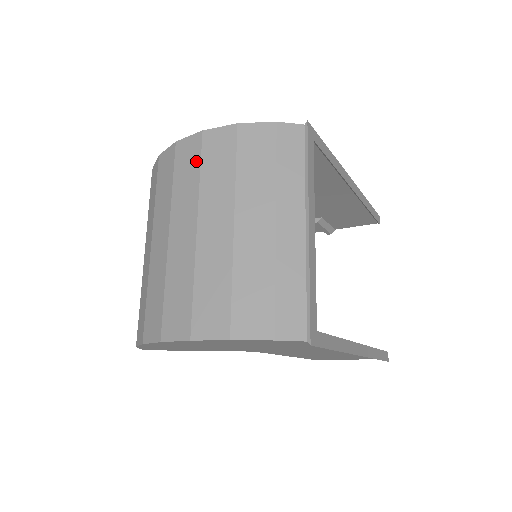
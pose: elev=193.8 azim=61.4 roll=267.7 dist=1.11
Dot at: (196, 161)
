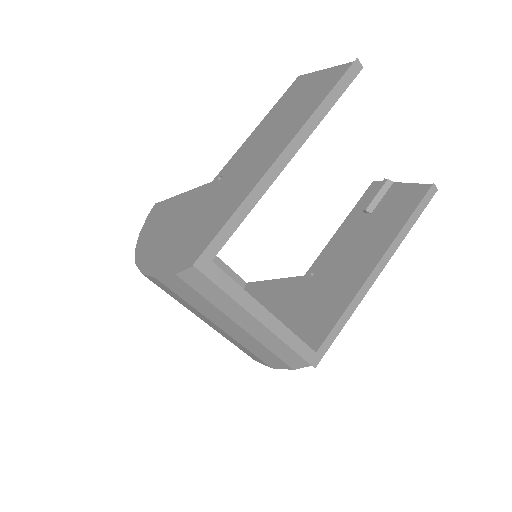
Dot at: occluded
